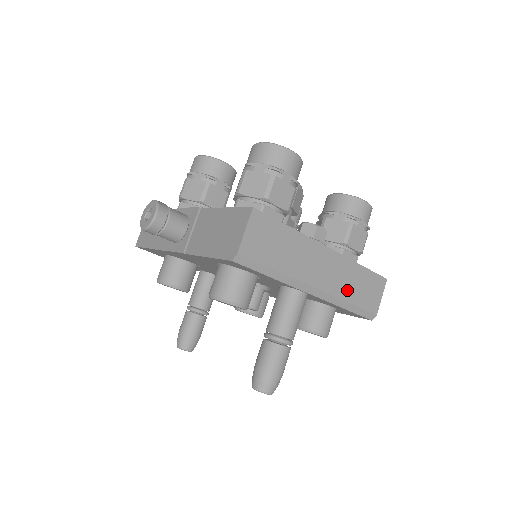
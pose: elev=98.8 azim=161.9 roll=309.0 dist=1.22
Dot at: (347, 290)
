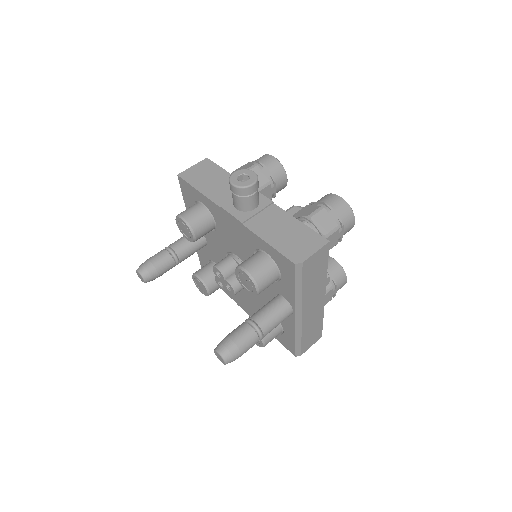
Dot at: (308, 328)
